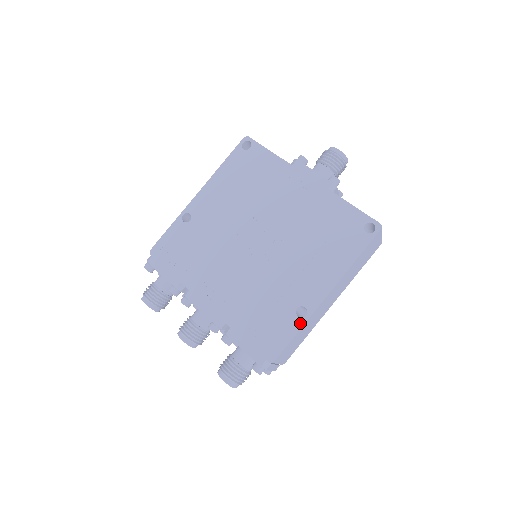
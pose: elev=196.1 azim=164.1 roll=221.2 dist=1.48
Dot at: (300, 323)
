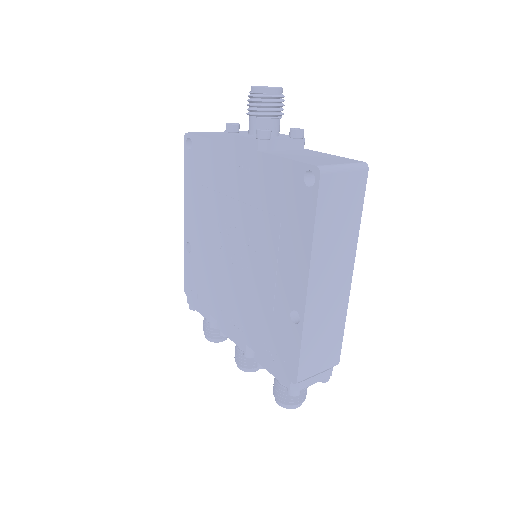
Dot at: (299, 331)
